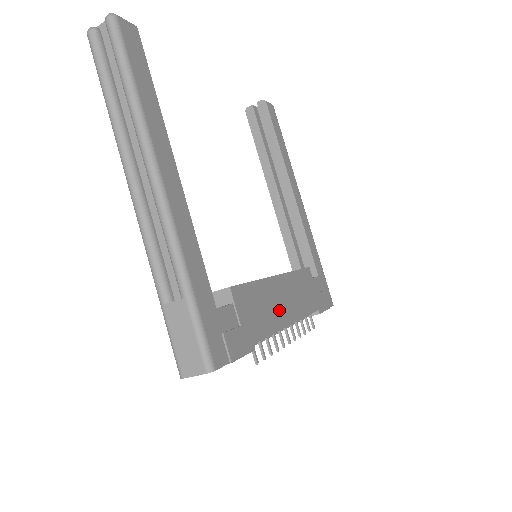
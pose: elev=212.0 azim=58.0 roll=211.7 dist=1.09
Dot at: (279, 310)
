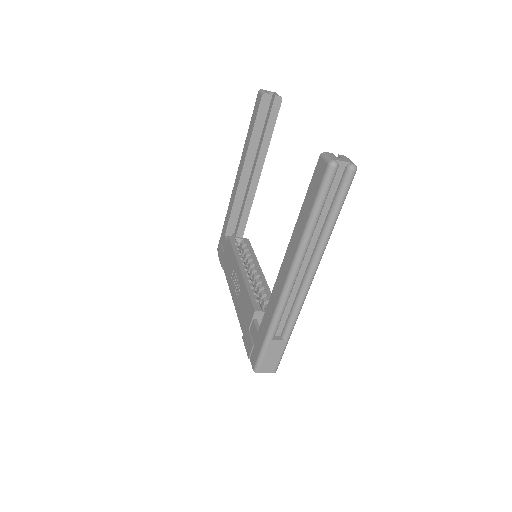
Dot at: occluded
